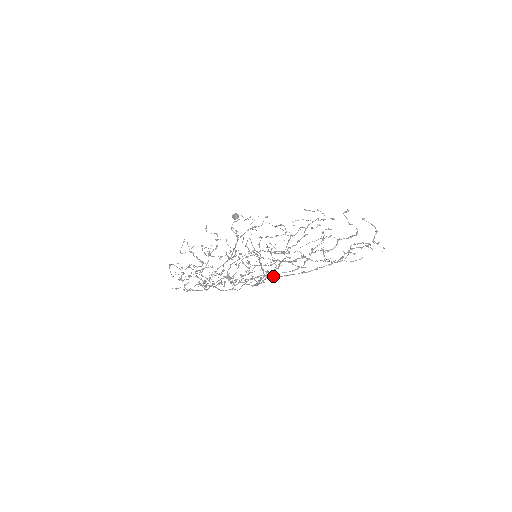
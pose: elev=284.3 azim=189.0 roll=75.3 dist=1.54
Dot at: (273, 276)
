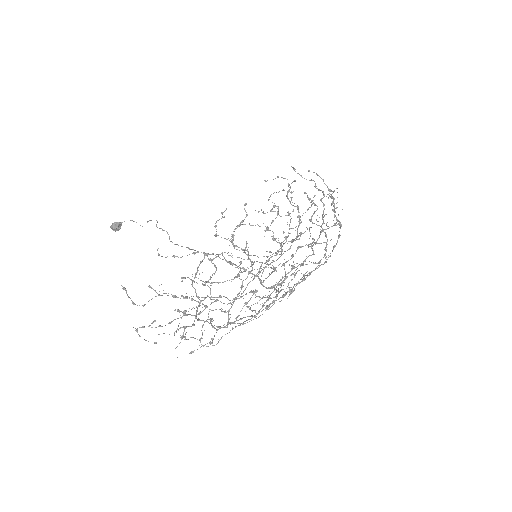
Dot at: occluded
